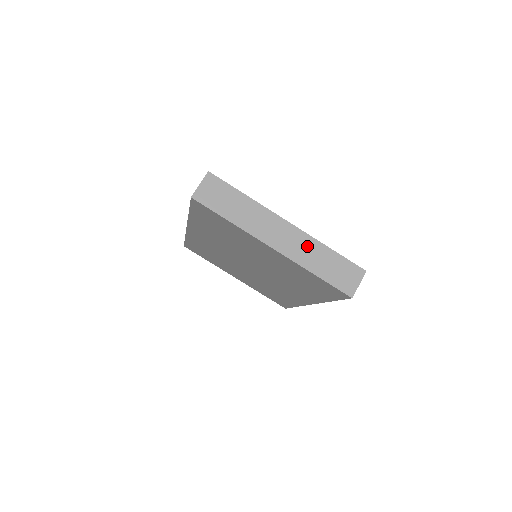
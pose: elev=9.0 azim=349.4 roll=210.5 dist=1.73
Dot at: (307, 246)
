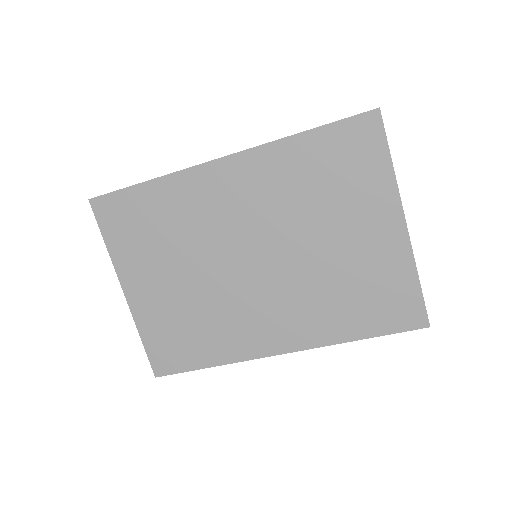
Dot at: occluded
